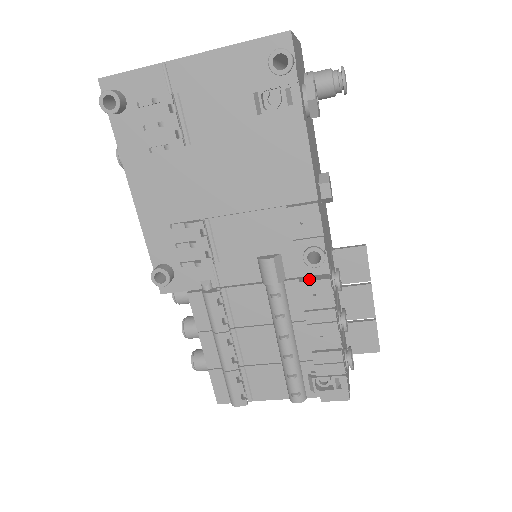
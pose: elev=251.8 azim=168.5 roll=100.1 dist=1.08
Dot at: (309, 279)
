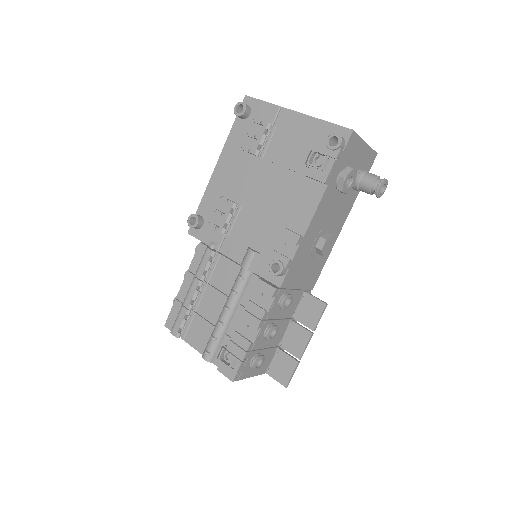
Dot at: (265, 281)
